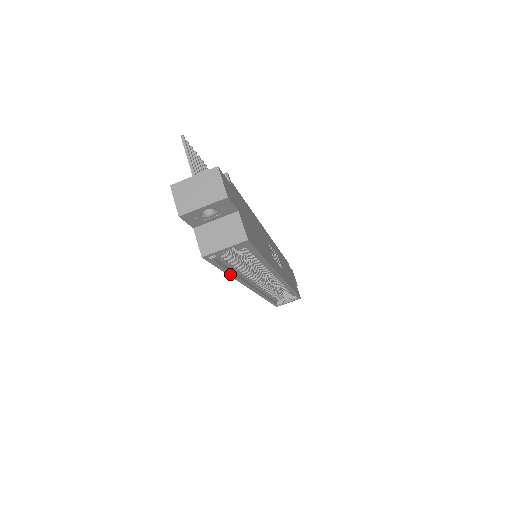
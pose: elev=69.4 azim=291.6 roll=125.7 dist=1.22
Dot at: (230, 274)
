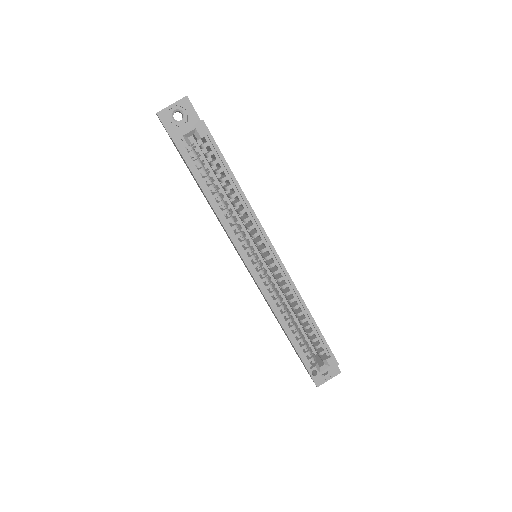
Dot at: (209, 199)
